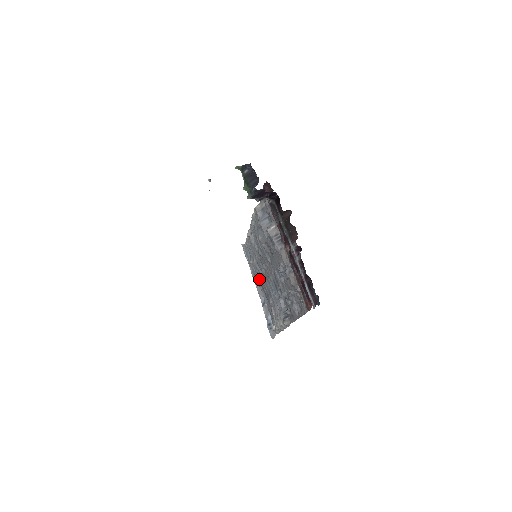
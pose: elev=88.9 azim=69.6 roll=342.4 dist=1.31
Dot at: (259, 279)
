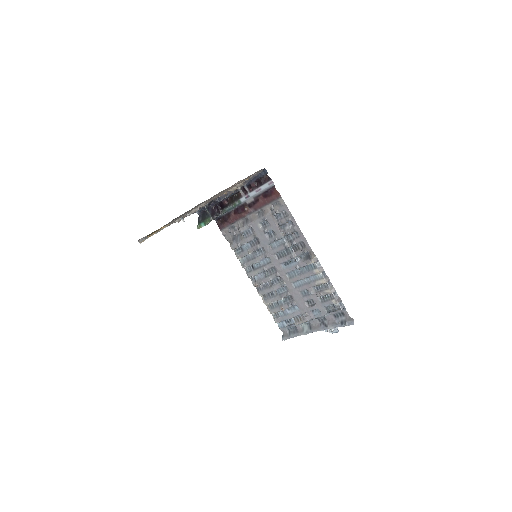
Dot at: (299, 311)
